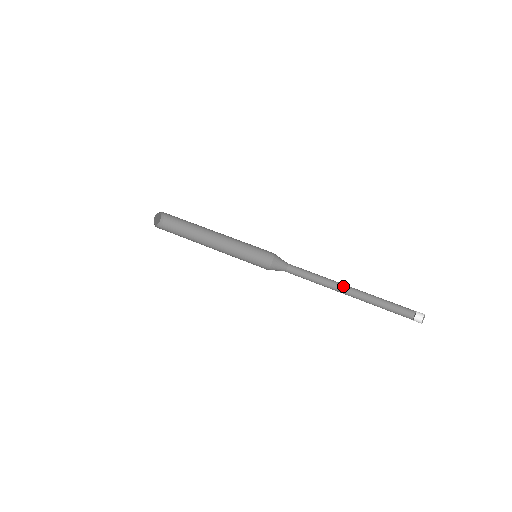
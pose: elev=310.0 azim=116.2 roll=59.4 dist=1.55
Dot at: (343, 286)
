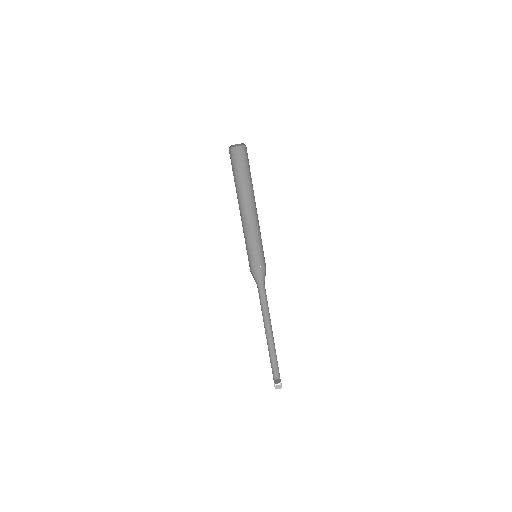
Dot at: occluded
